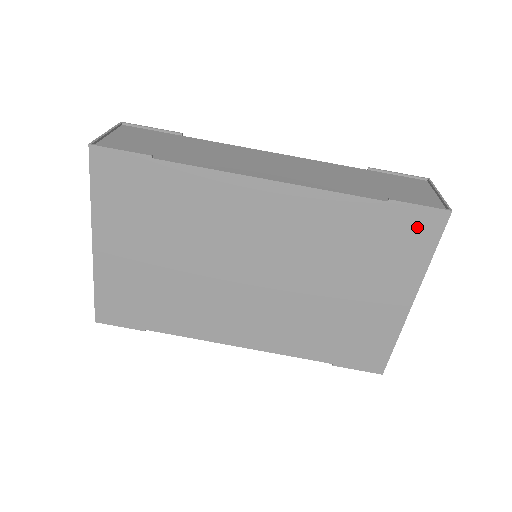
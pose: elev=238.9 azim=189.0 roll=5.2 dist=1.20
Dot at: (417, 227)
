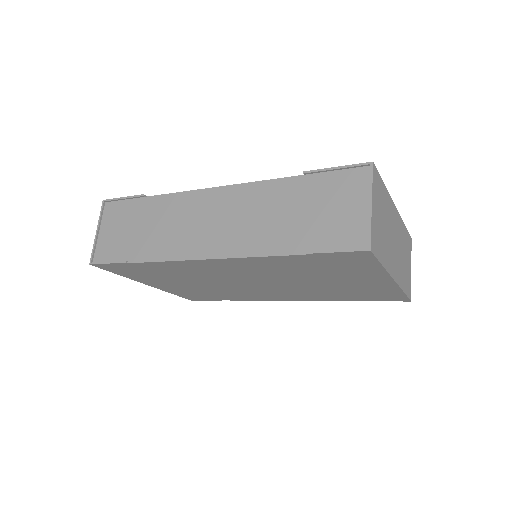
Dot at: (349, 259)
